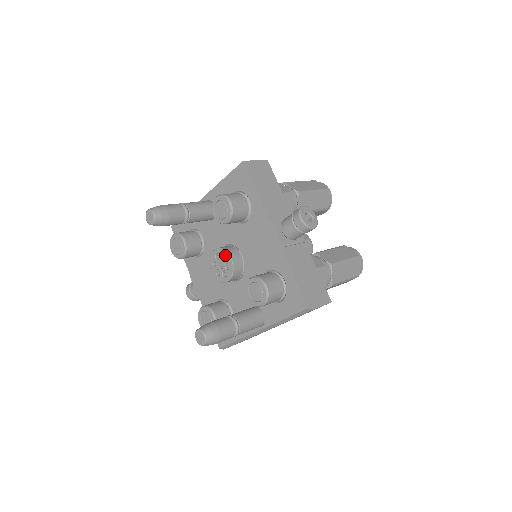
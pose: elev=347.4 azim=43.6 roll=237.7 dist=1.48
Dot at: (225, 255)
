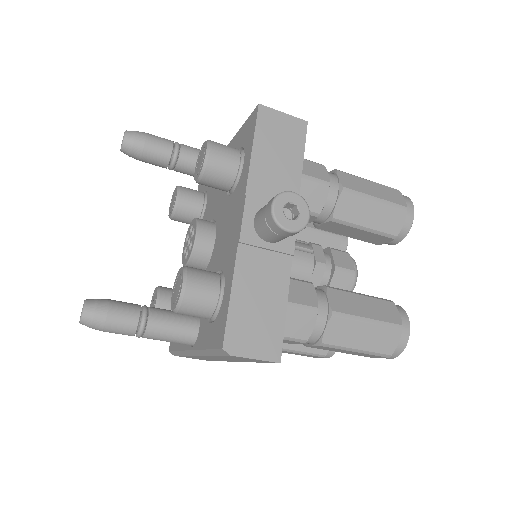
Dot at: (194, 229)
